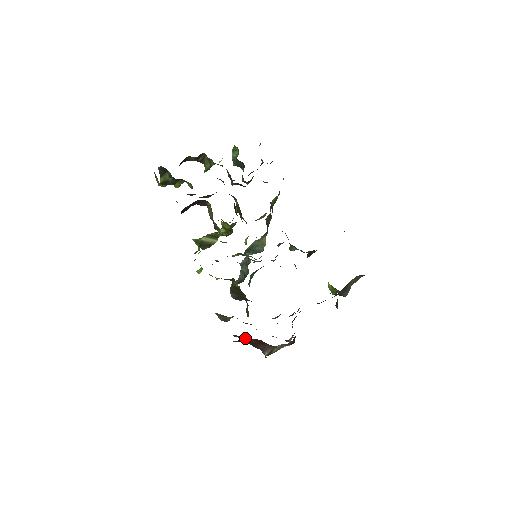
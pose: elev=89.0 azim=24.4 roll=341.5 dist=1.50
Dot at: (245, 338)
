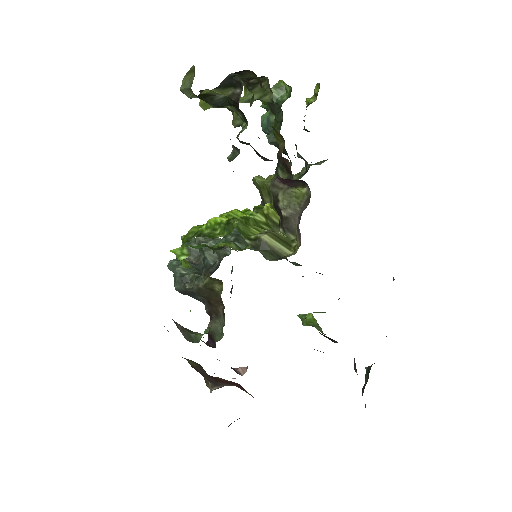
Dot at: (200, 365)
